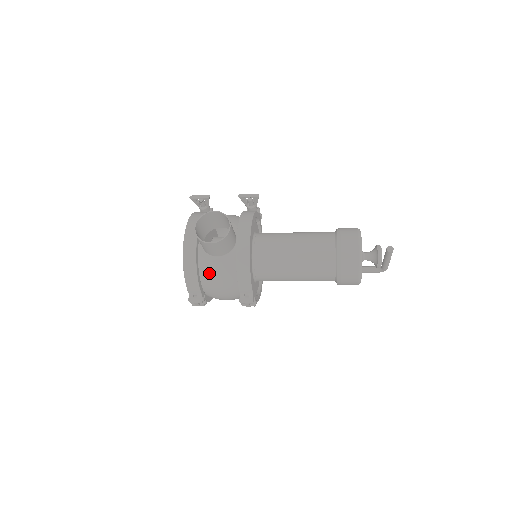
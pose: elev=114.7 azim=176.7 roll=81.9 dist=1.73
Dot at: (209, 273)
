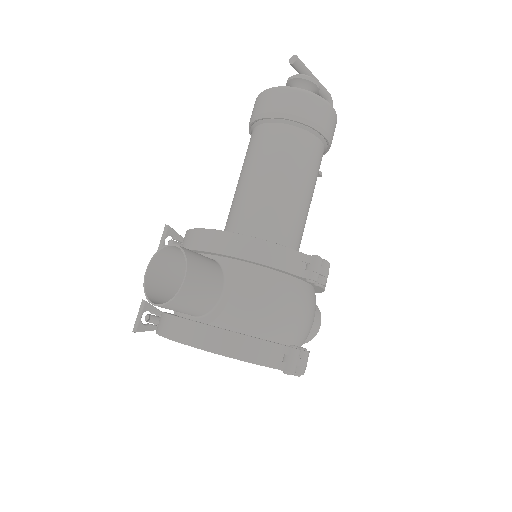
Dot at: (246, 314)
